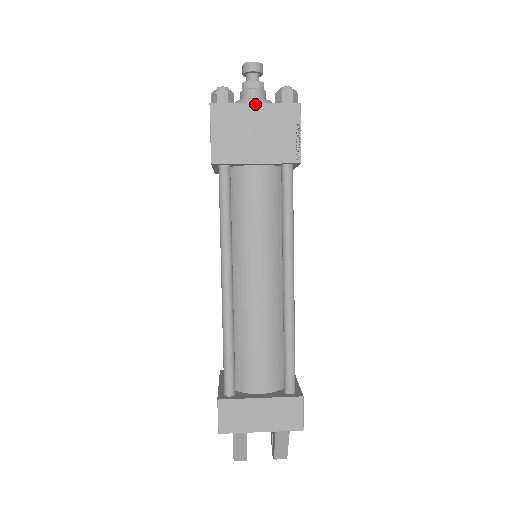
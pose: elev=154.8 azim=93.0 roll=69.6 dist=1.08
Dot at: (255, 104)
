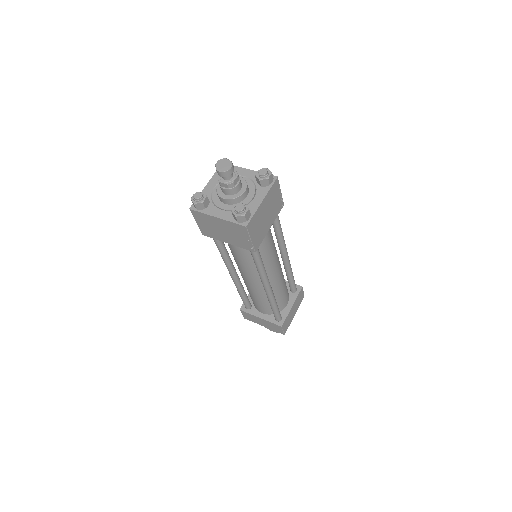
Dot at: (263, 201)
